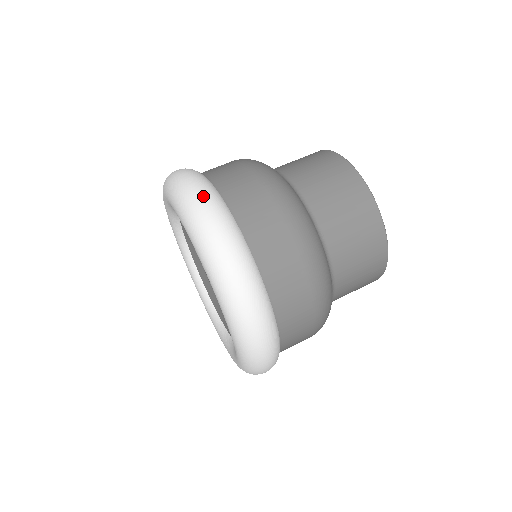
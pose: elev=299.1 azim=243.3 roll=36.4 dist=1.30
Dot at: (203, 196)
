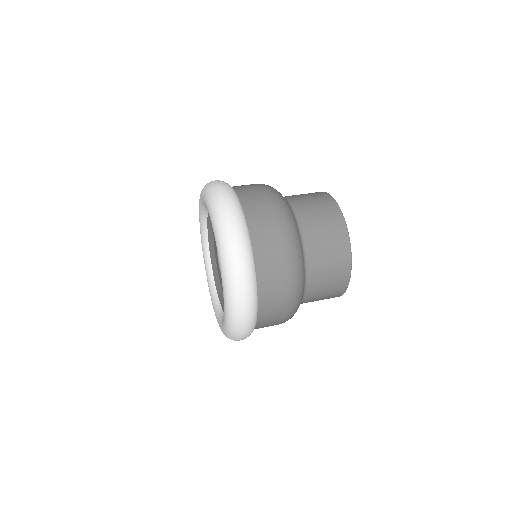
Dot at: occluded
